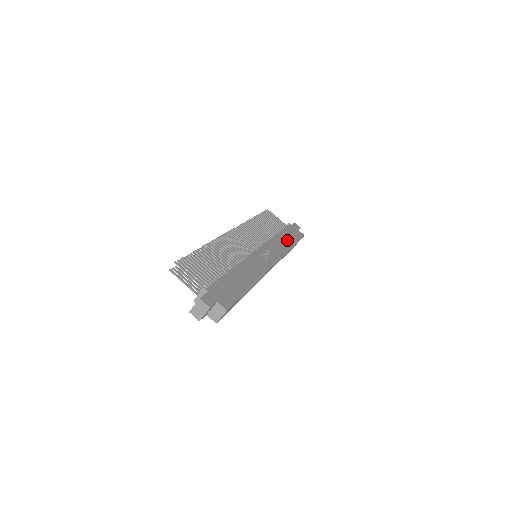
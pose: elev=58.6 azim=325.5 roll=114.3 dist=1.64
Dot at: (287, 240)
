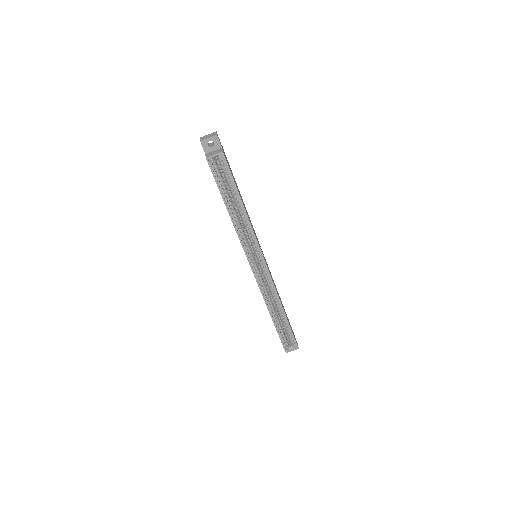
Dot at: occluded
